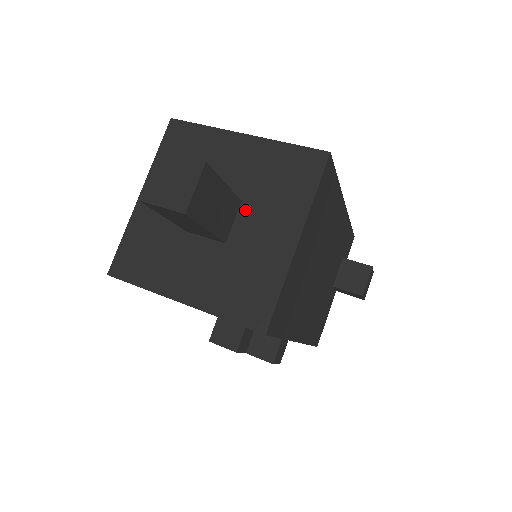
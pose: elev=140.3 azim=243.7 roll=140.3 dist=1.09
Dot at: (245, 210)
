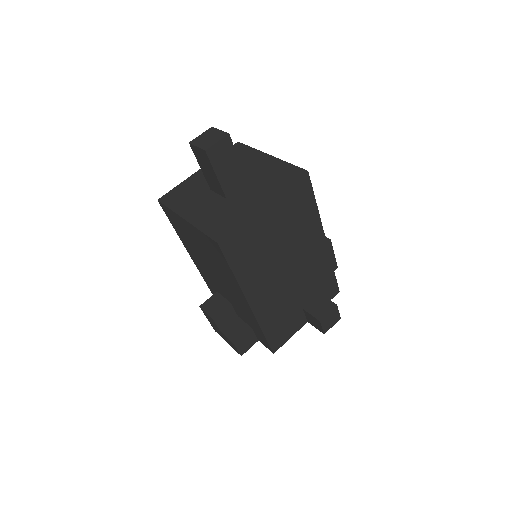
Dot at: (247, 187)
